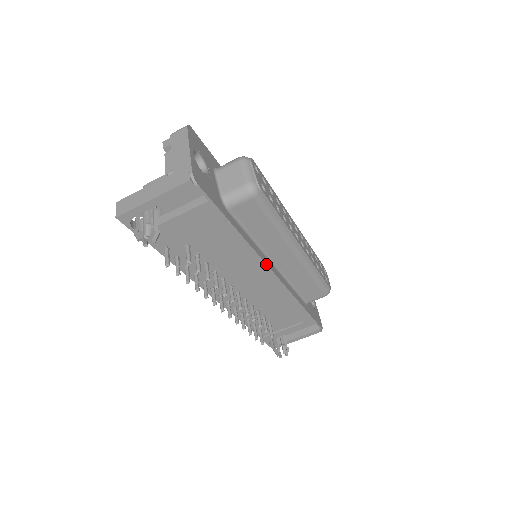
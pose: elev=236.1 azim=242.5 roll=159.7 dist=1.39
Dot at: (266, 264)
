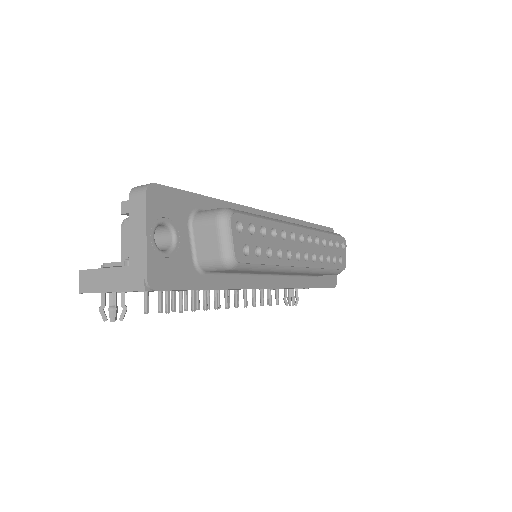
Dot at: (258, 288)
